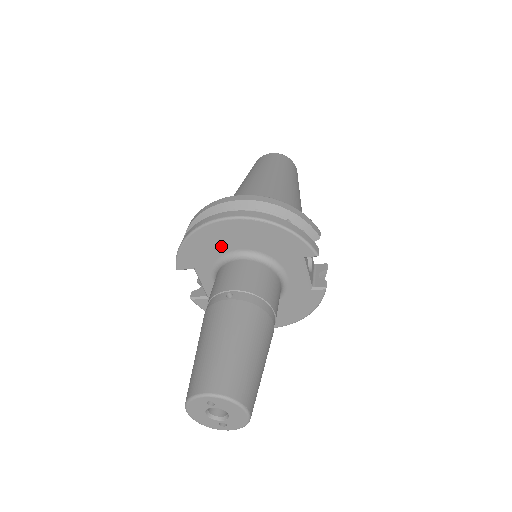
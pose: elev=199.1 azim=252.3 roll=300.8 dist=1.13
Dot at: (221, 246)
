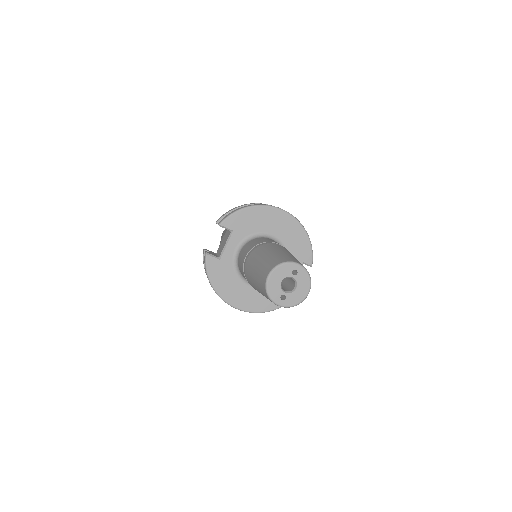
Dot at: (265, 225)
